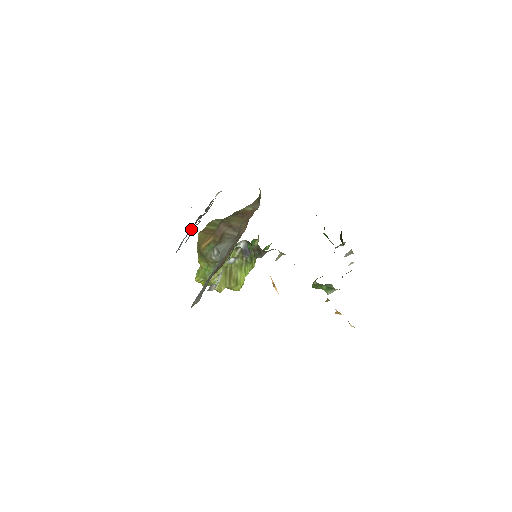
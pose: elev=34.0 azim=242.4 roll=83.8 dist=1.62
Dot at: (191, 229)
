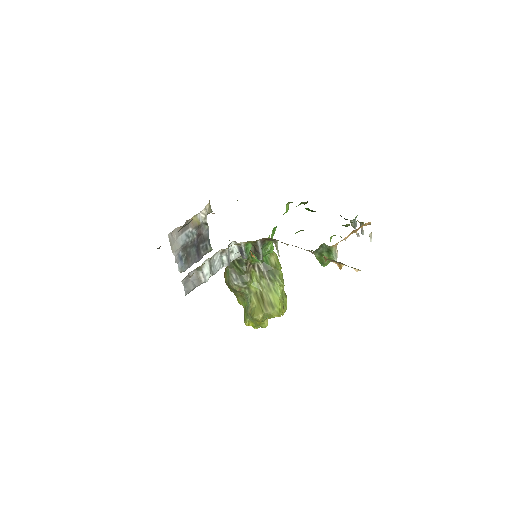
Dot at: (195, 253)
